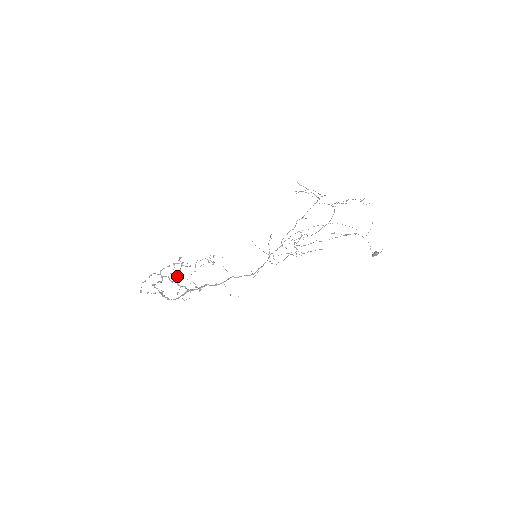
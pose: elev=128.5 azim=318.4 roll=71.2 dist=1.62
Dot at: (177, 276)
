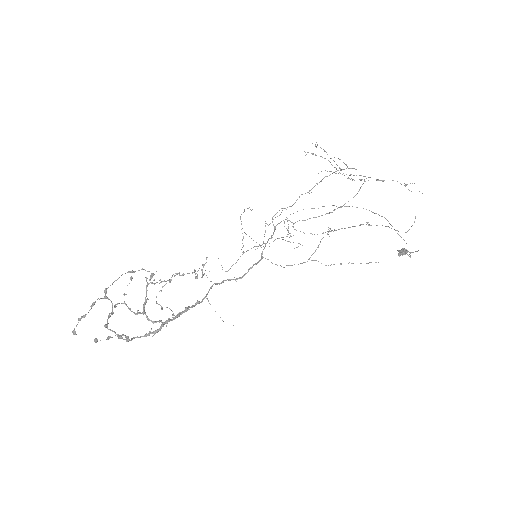
Dot at: (145, 304)
